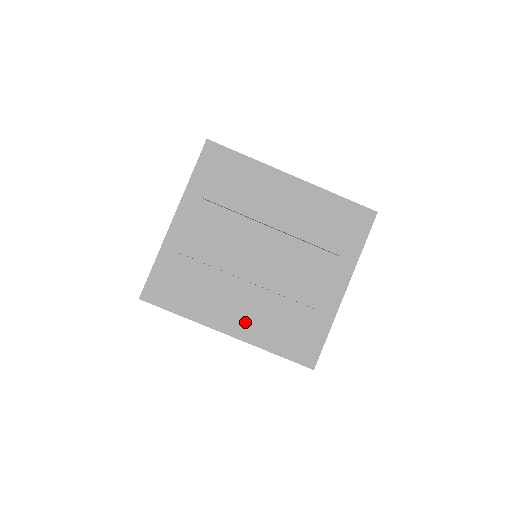
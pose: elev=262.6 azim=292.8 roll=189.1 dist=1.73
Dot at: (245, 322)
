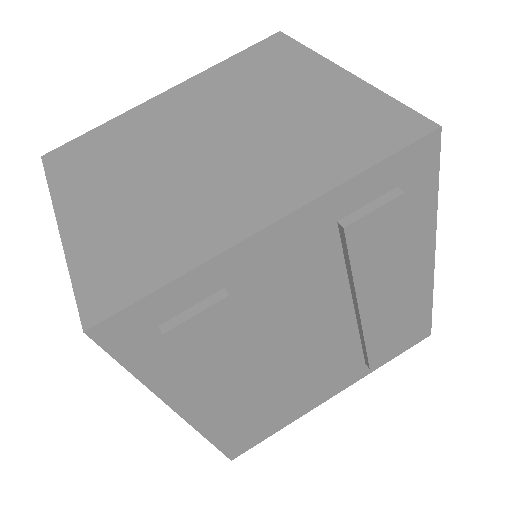
Dot at: (215, 405)
